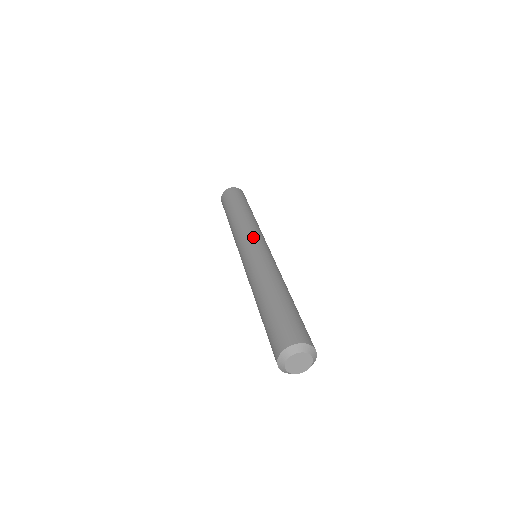
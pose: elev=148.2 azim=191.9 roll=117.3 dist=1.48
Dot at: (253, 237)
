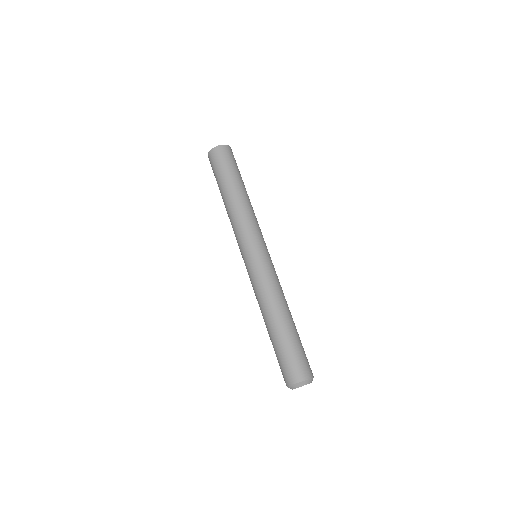
Dot at: (261, 241)
